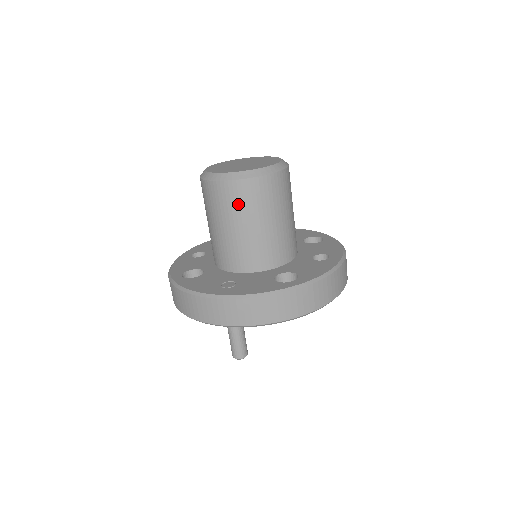
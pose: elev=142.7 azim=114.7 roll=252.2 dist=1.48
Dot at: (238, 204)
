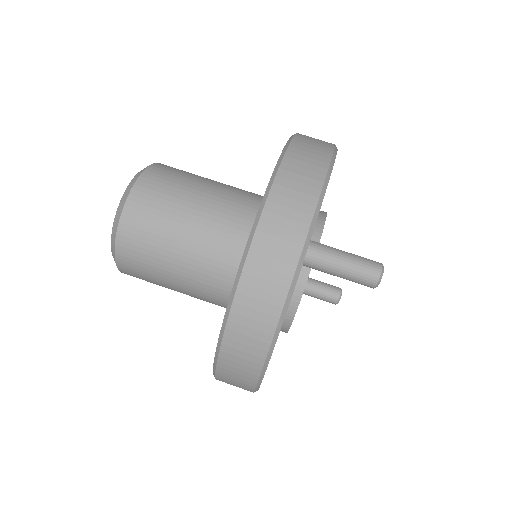
Dot at: (161, 201)
